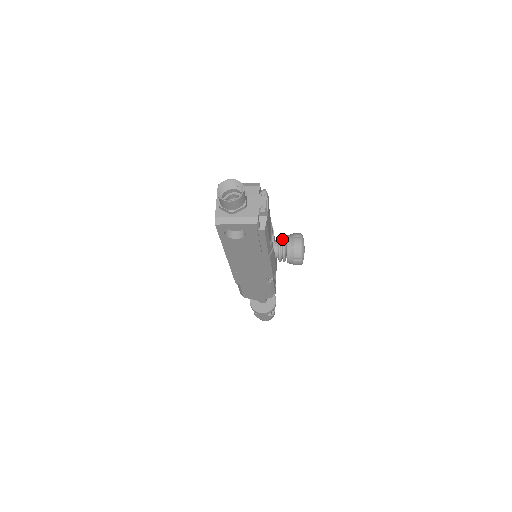
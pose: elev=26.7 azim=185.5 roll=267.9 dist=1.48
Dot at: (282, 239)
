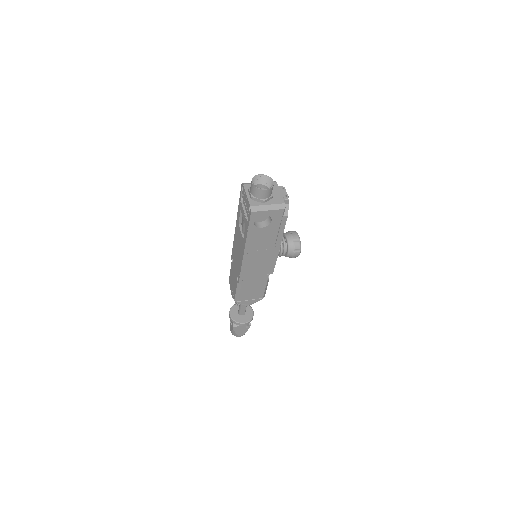
Dot at: occluded
